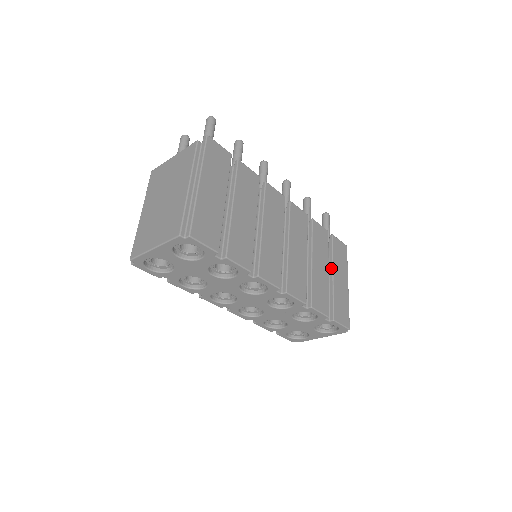
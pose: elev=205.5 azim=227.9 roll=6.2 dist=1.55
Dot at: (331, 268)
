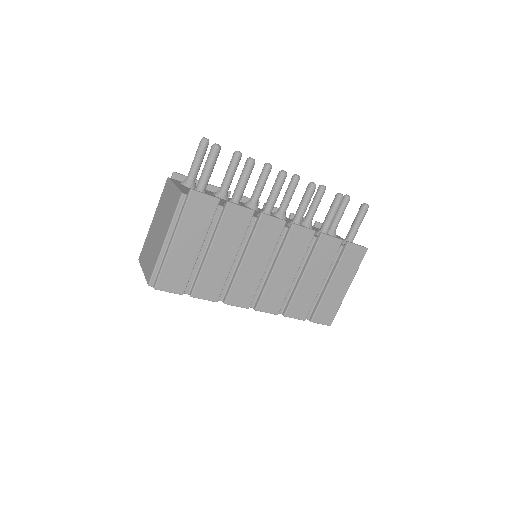
Dot at: (331, 276)
